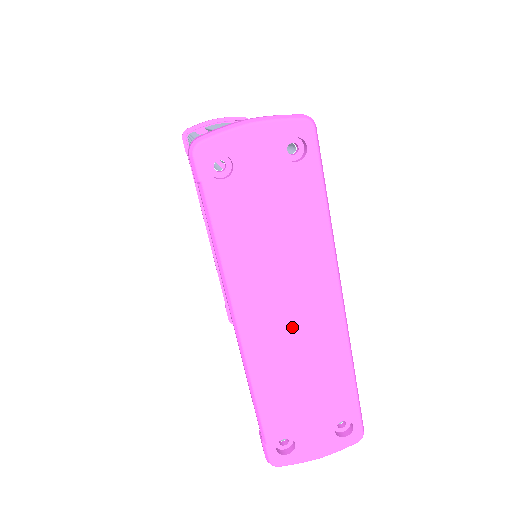
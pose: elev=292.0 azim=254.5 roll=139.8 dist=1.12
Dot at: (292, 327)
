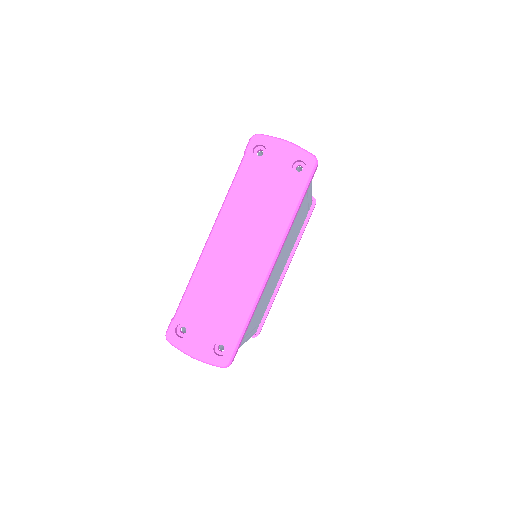
Dot at: (236, 258)
